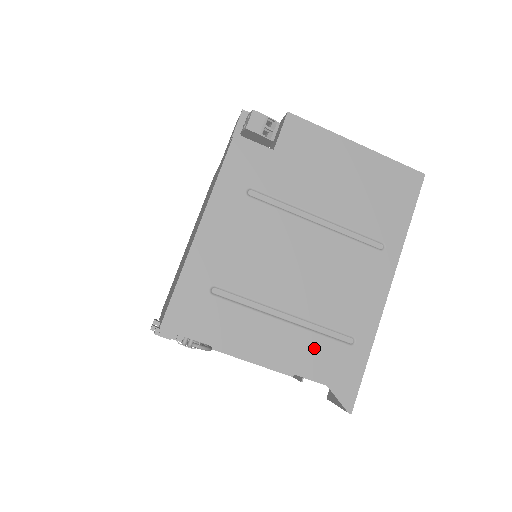
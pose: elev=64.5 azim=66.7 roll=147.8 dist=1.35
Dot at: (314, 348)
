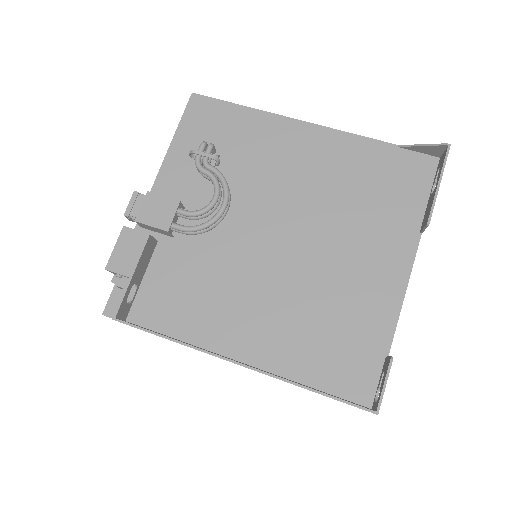
Dot at: occluded
